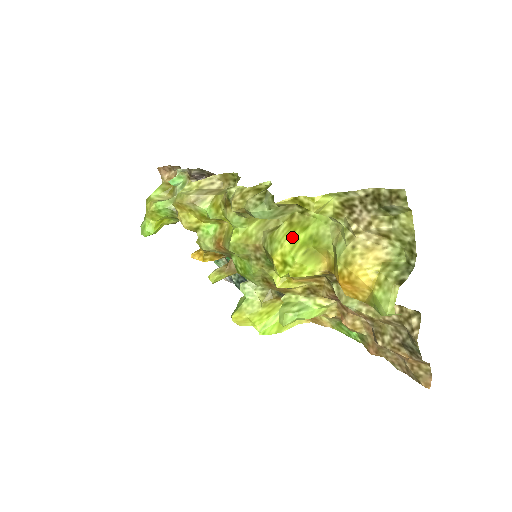
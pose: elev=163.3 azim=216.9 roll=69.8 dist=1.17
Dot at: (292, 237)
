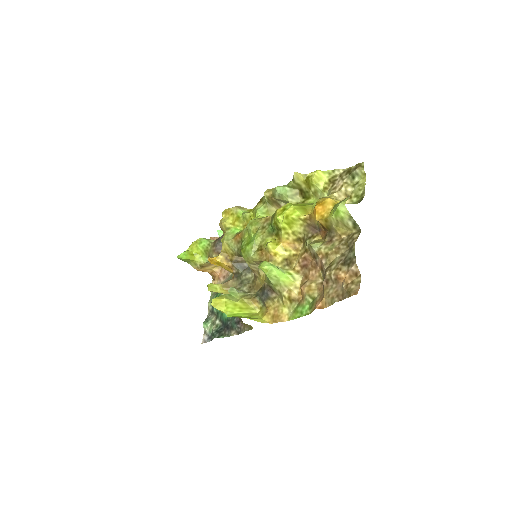
Dot at: occluded
